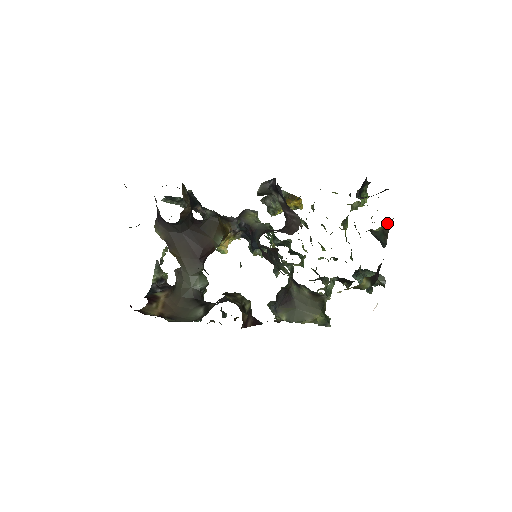
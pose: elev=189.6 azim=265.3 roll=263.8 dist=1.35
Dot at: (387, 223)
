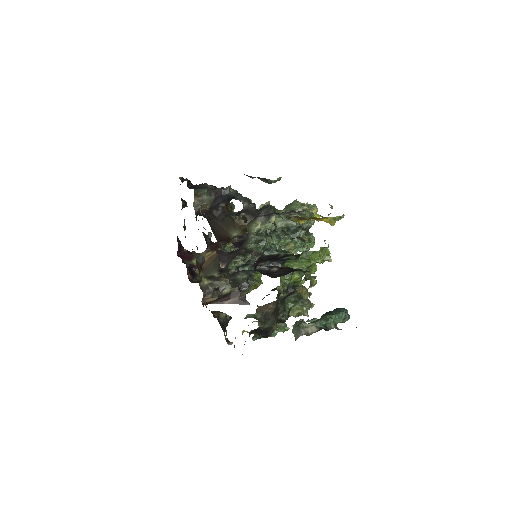
Dot at: occluded
